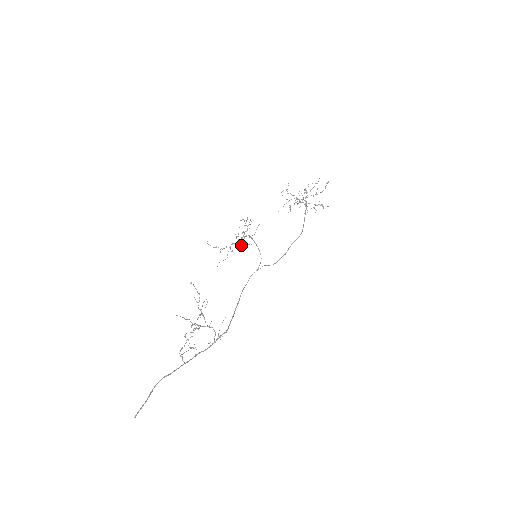
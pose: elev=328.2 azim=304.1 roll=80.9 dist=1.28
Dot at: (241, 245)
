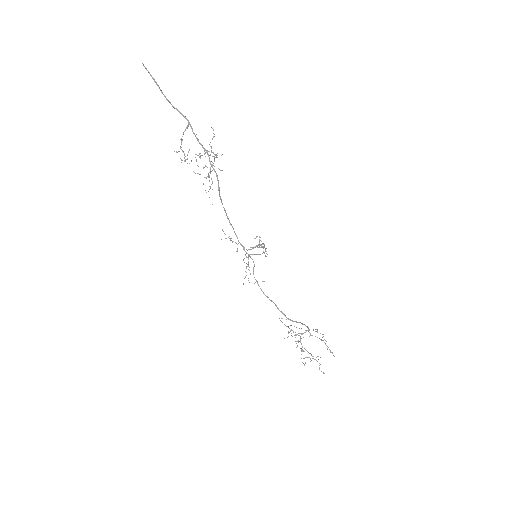
Dot at: occluded
